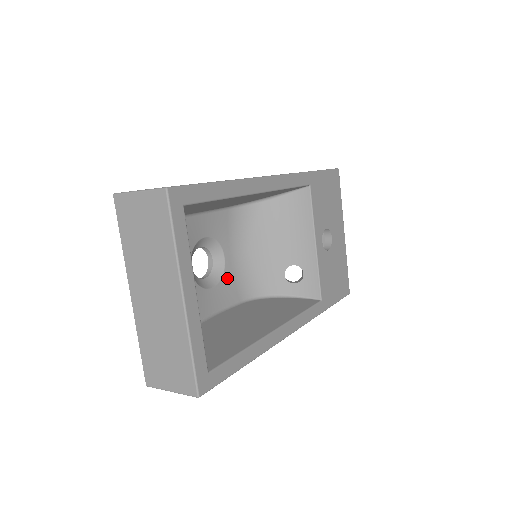
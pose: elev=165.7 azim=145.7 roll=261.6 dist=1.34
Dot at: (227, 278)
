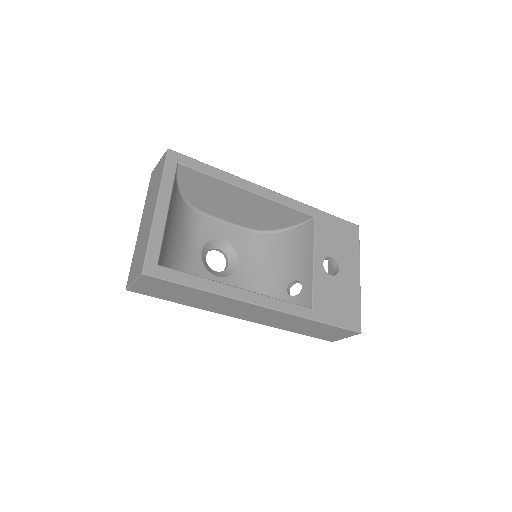
Dot at: (235, 278)
